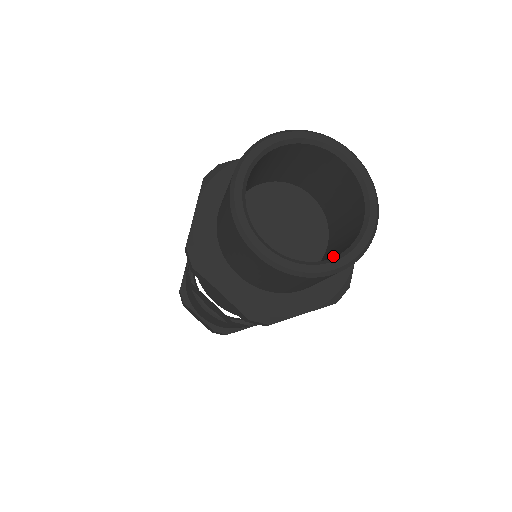
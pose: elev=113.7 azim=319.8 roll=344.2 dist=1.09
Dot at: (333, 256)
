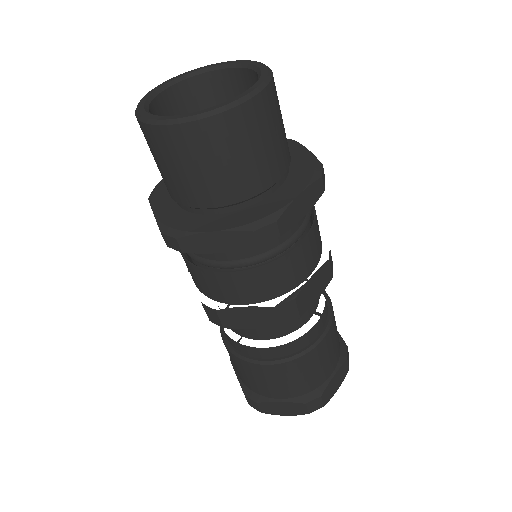
Dot at: occluded
